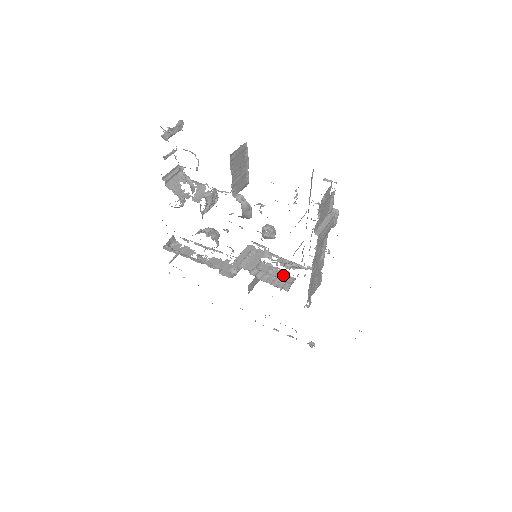
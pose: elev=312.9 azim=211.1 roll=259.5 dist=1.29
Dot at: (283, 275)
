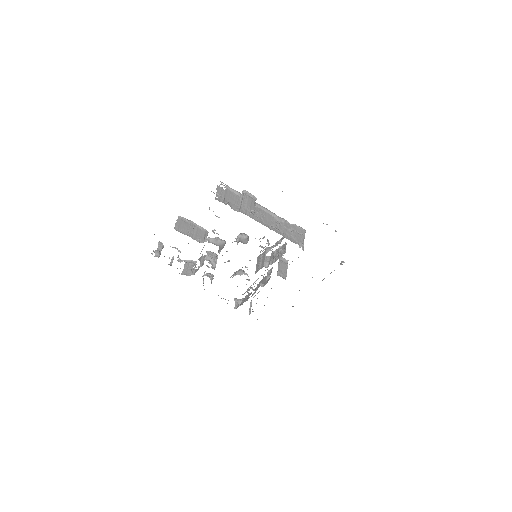
Dot at: (280, 249)
